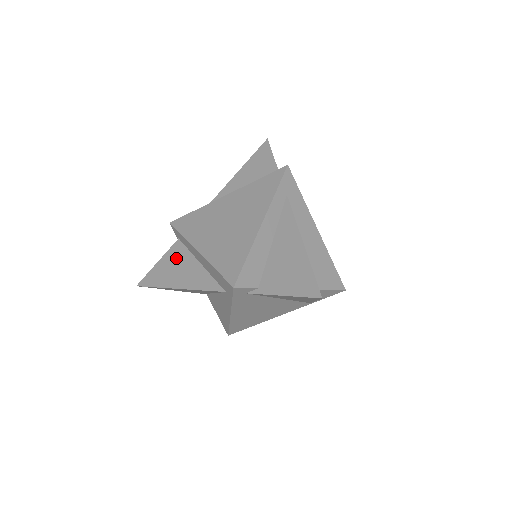
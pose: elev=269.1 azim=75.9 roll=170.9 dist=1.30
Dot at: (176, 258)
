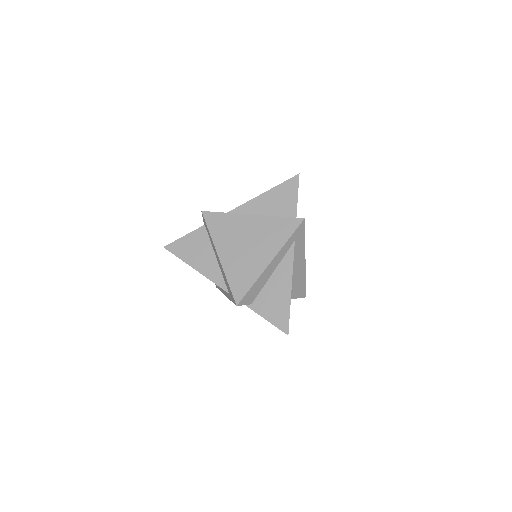
Dot at: (199, 242)
